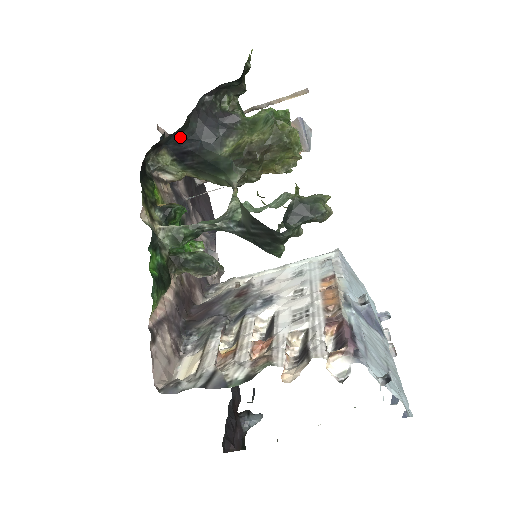
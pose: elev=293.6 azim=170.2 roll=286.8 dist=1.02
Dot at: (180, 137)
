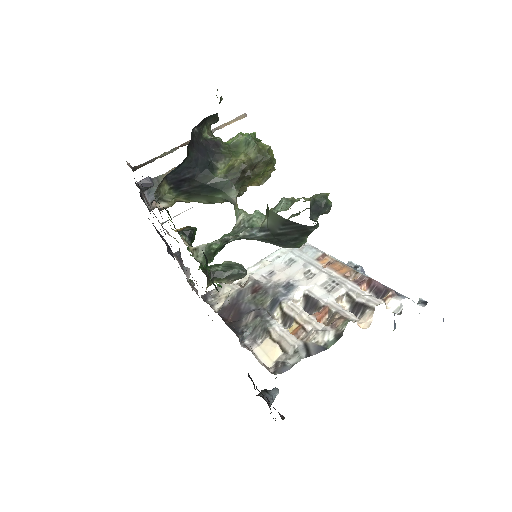
Dot at: (181, 167)
